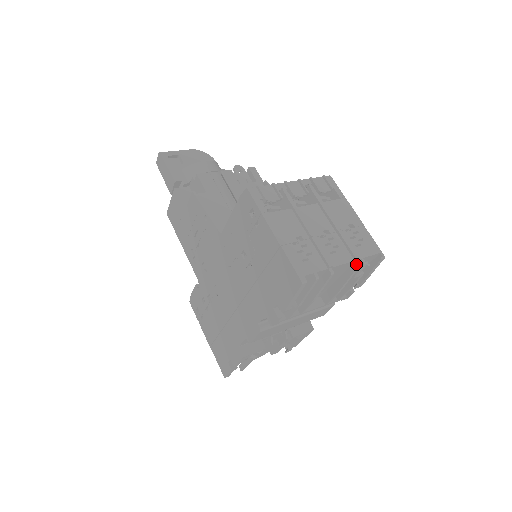
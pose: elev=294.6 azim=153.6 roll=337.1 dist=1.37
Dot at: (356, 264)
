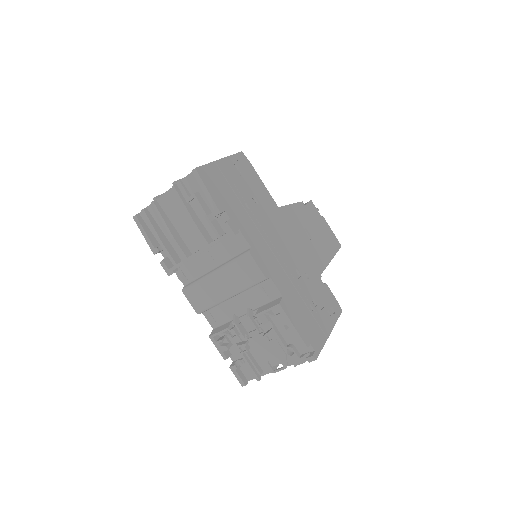
Dot at: (173, 187)
